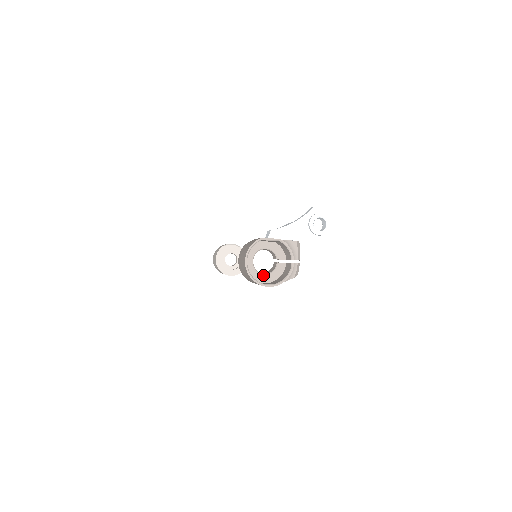
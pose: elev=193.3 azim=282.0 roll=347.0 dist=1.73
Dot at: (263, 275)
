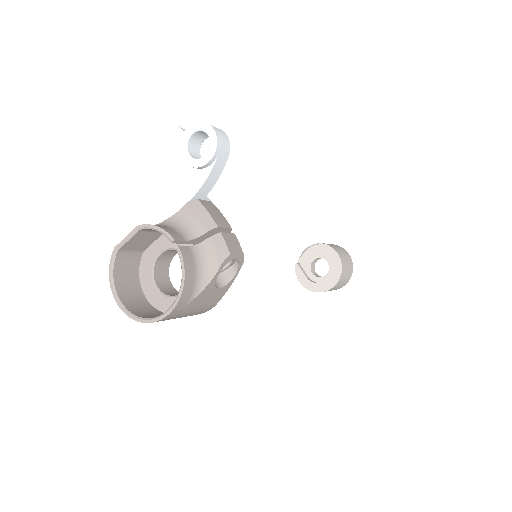
Dot at: occluded
